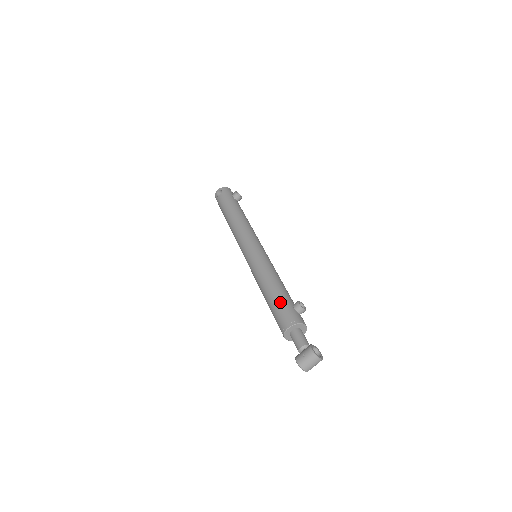
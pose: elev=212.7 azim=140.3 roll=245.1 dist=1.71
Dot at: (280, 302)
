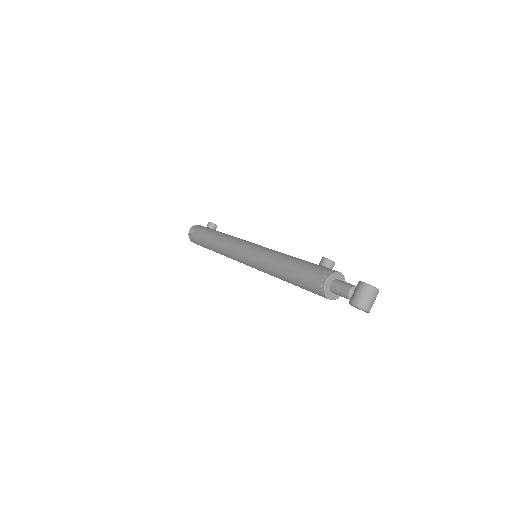
Dot at: (304, 267)
